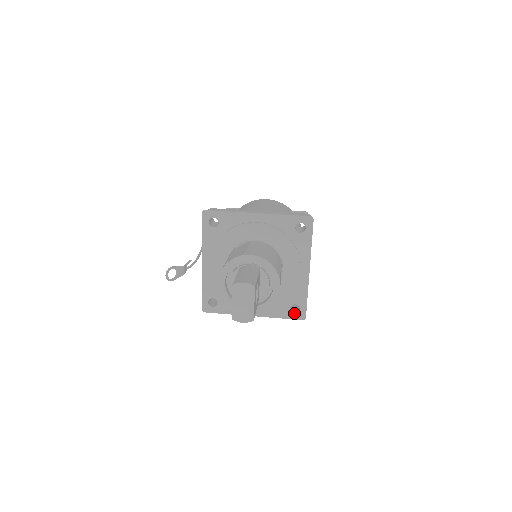
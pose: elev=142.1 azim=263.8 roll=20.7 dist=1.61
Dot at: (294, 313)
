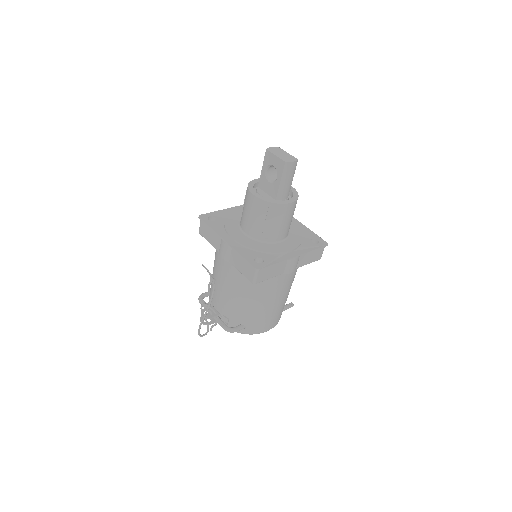
Dot at: (318, 244)
